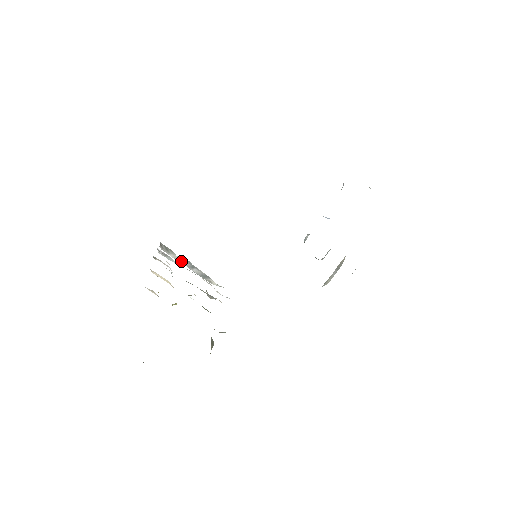
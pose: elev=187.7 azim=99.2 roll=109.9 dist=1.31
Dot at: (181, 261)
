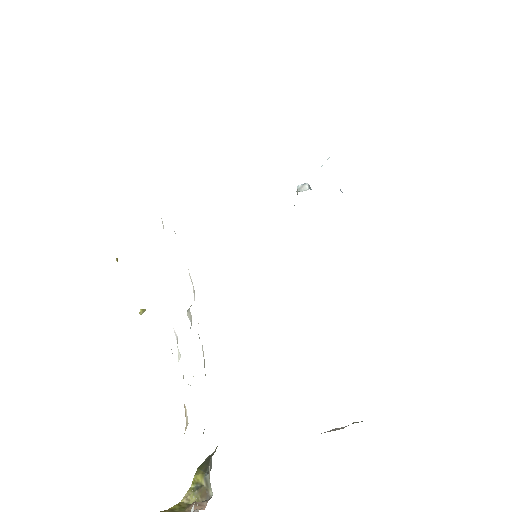
Dot at: occluded
